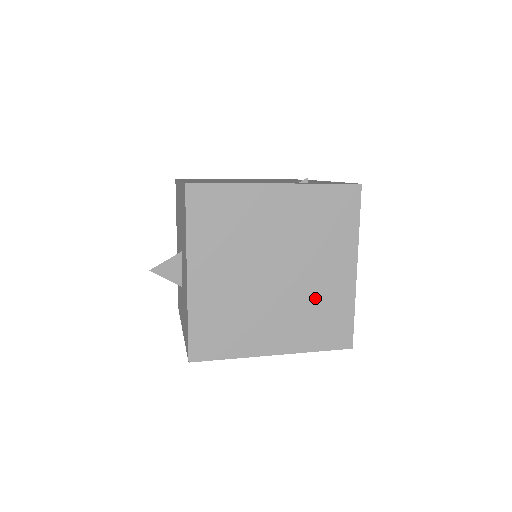
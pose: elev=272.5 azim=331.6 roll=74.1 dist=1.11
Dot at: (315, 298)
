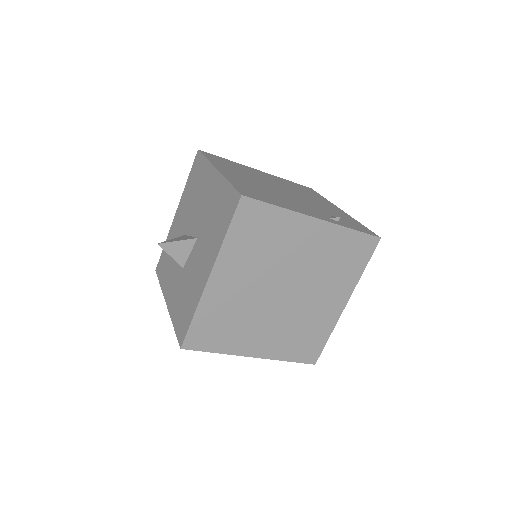
Dot at: (305, 320)
